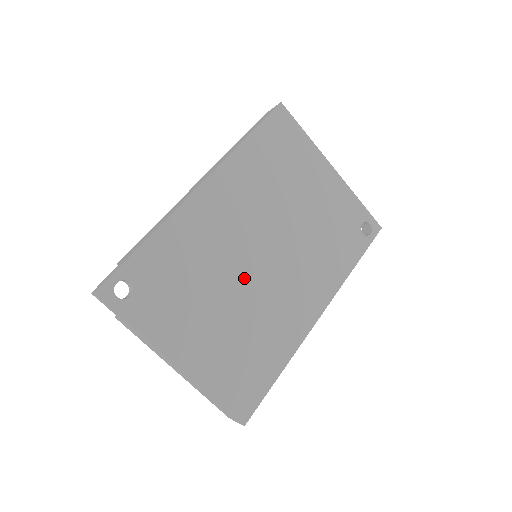
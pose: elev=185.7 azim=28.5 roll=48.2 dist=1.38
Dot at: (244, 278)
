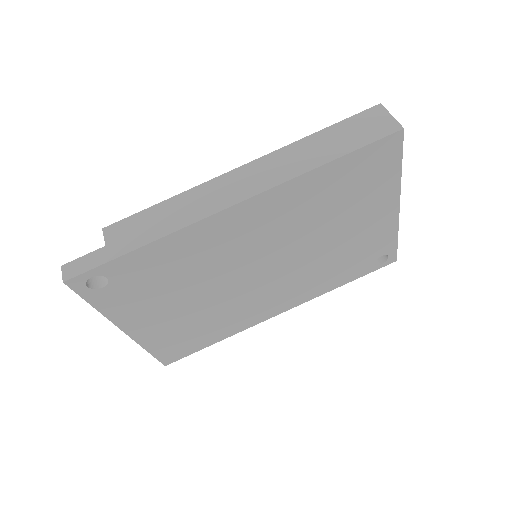
Dot at: (229, 284)
